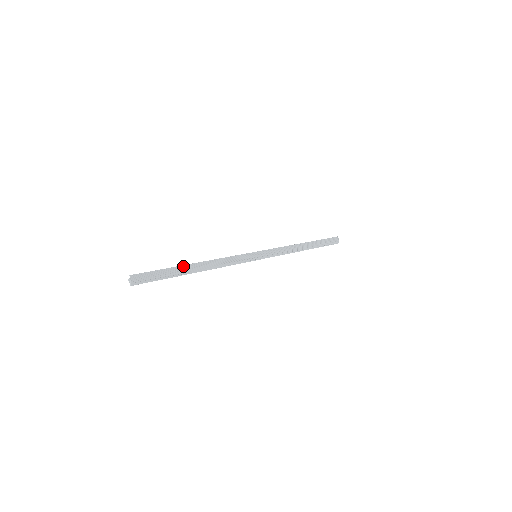
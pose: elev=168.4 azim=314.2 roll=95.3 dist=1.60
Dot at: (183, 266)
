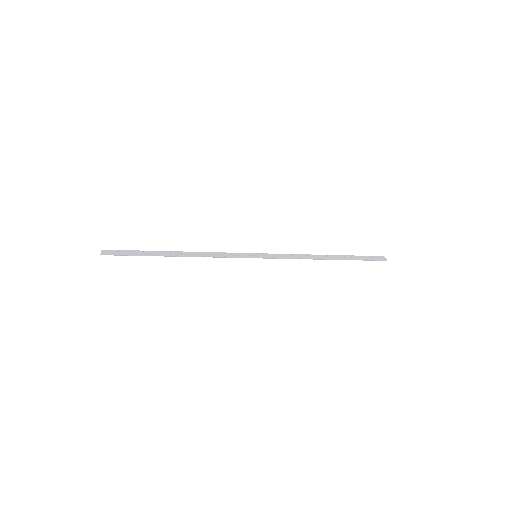
Dot at: (161, 252)
